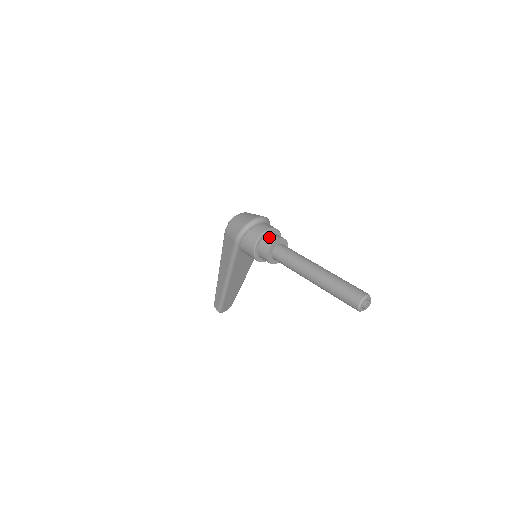
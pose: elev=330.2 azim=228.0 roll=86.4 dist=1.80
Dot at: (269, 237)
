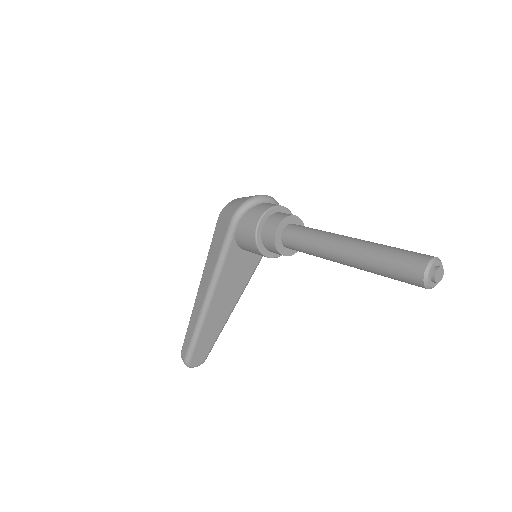
Dot at: (281, 213)
